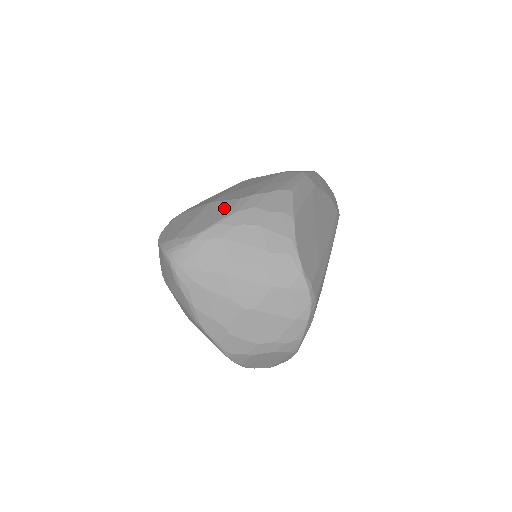
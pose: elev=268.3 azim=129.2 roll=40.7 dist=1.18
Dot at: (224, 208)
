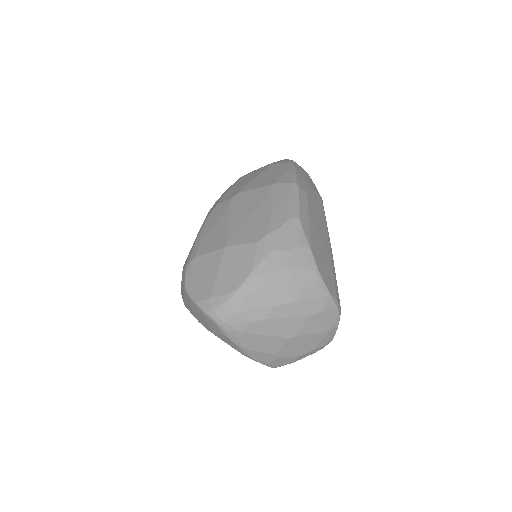
Dot at: (246, 256)
